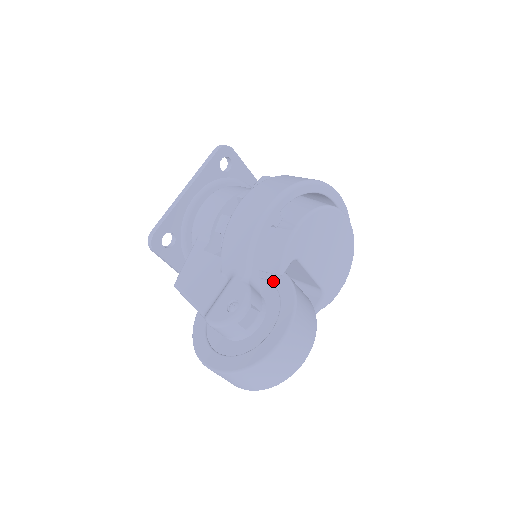
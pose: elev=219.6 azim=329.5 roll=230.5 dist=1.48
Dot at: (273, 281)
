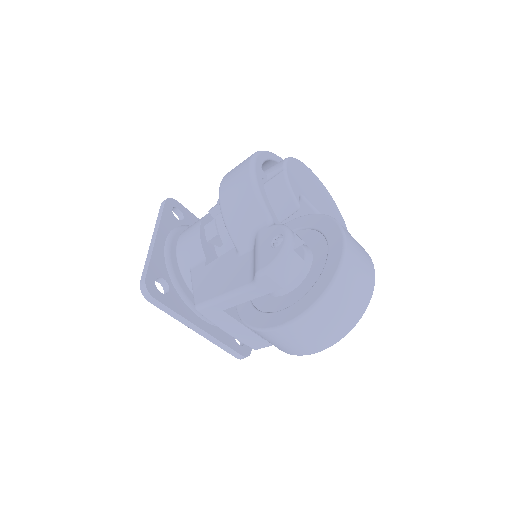
Dot at: (293, 228)
